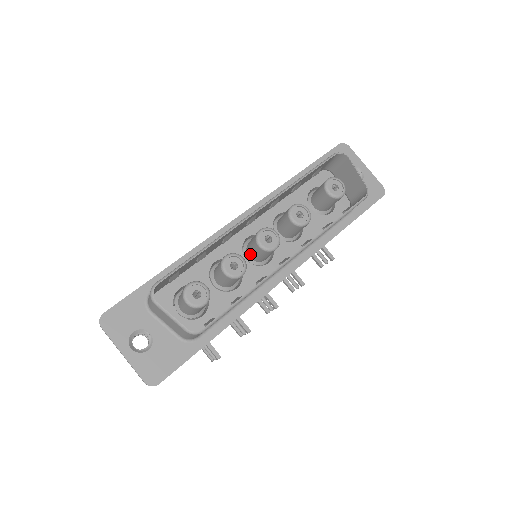
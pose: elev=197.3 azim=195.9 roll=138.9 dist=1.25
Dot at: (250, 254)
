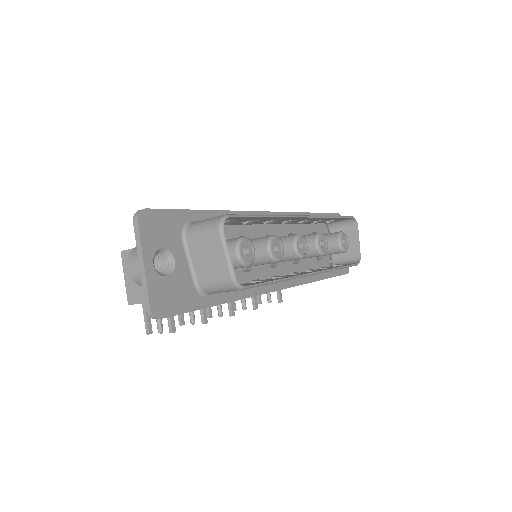
Dot at: occluded
